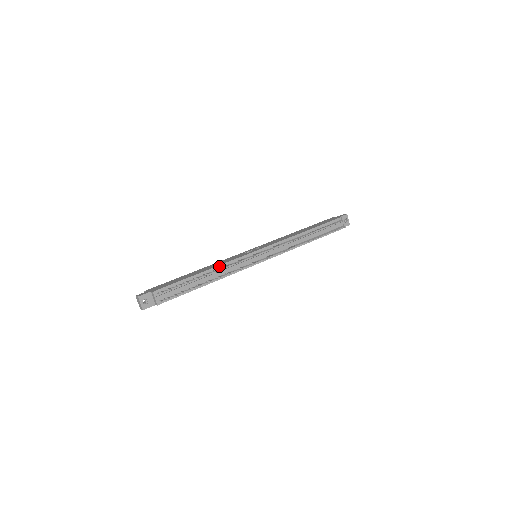
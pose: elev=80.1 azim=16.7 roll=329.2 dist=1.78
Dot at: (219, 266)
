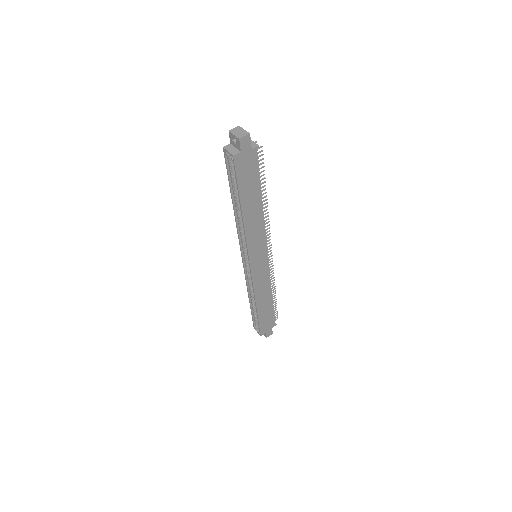
Dot at: occluded
